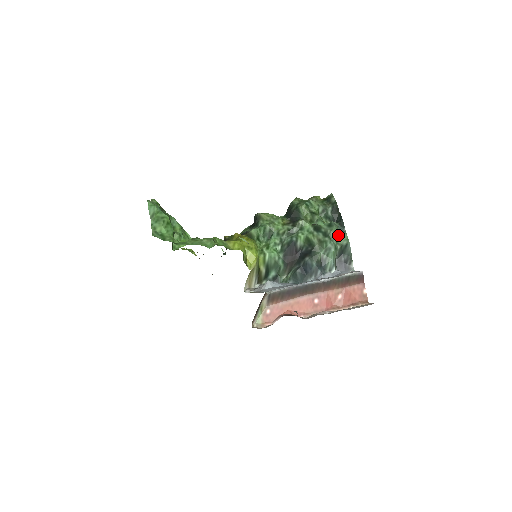
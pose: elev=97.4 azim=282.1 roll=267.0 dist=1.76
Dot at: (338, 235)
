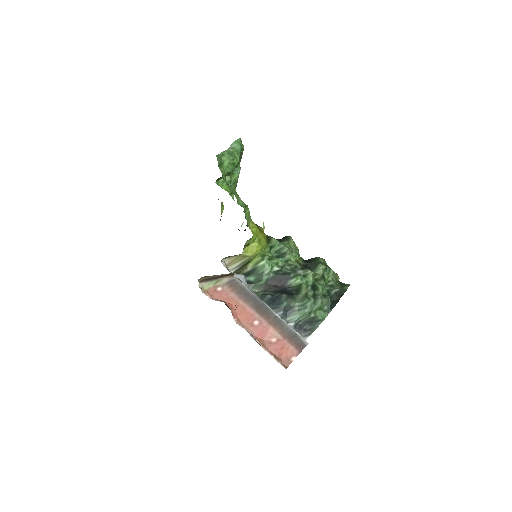
Dot at: (322, 306)
